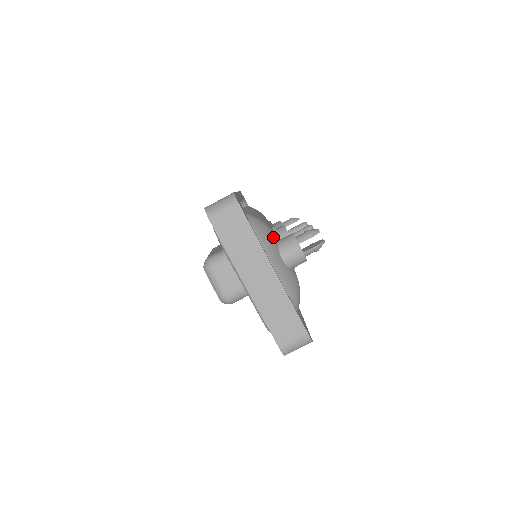
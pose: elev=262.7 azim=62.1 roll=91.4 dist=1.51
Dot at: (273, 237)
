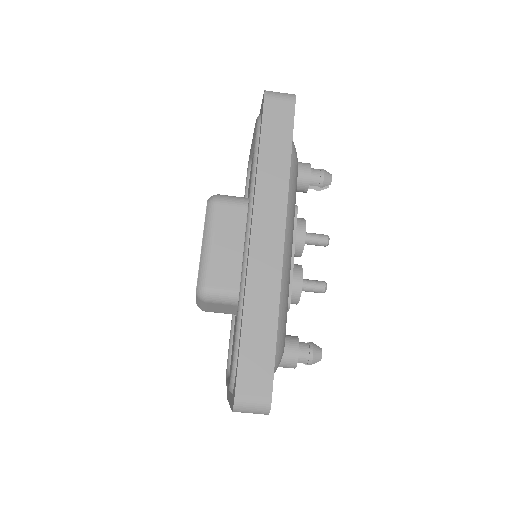
Dot at: occluded
